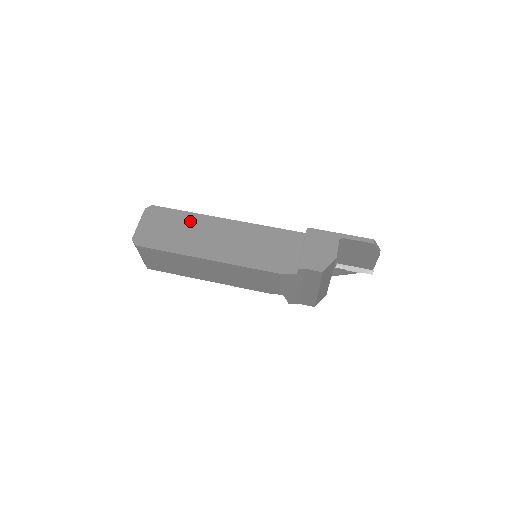
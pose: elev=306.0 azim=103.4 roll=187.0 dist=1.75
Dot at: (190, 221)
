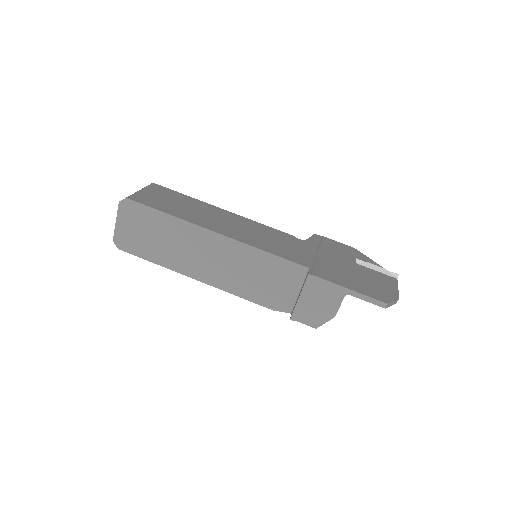
Dot at: (173, 228)
